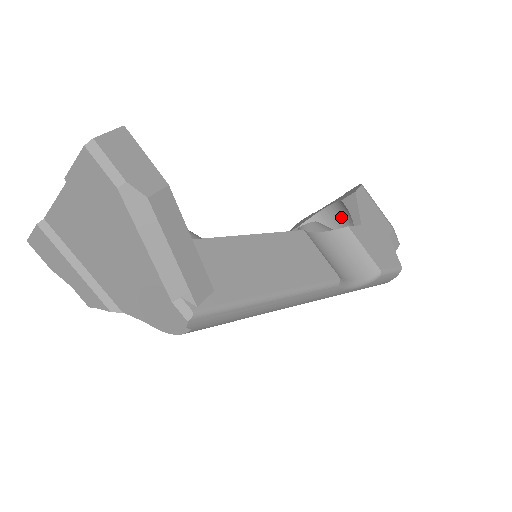
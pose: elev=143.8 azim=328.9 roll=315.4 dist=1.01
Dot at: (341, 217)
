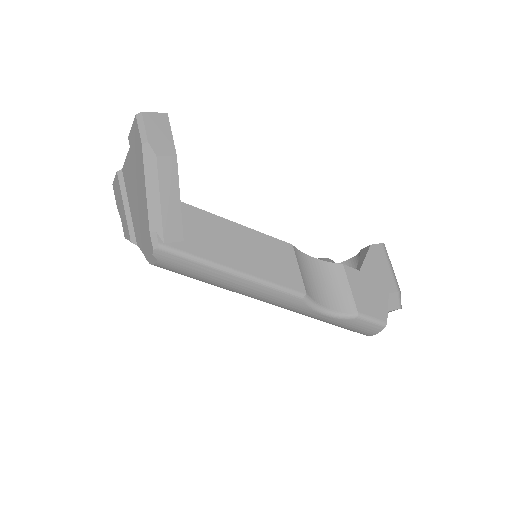
Dot at: occluded
